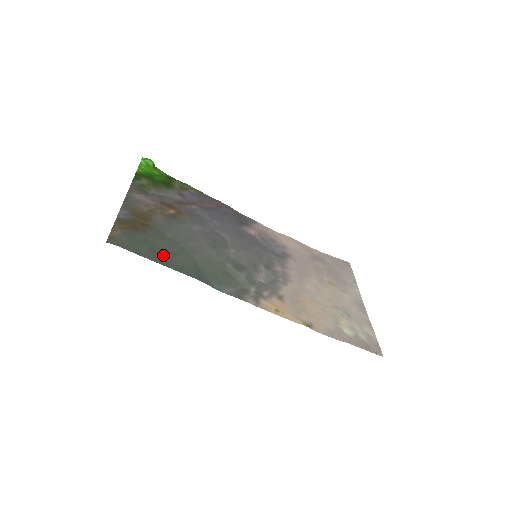
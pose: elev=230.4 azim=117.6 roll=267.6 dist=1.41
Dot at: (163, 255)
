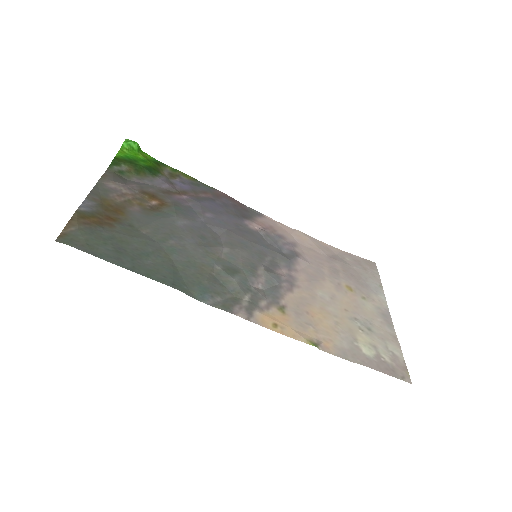
Dot at: (131, 256)
